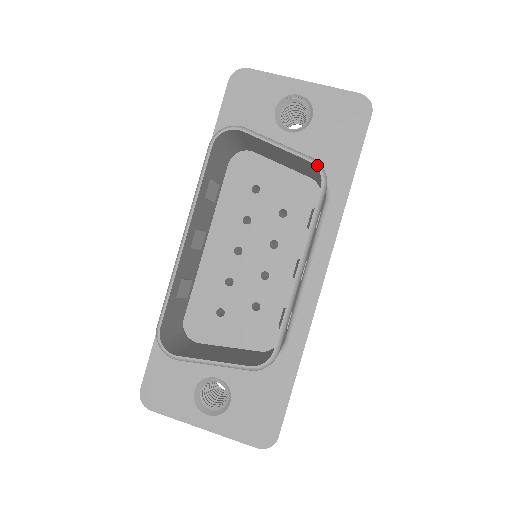
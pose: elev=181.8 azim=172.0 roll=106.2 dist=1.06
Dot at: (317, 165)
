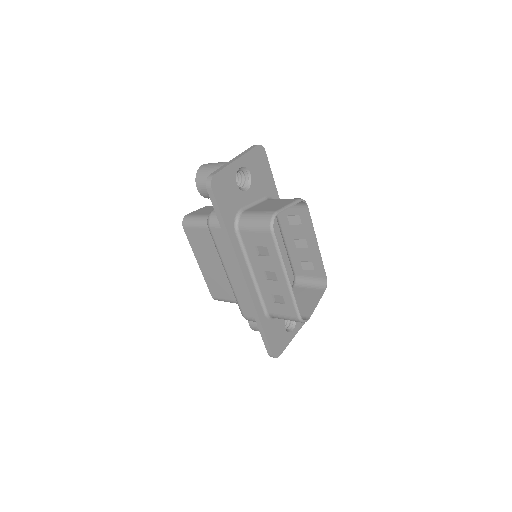
Dot at: (303, 200)
